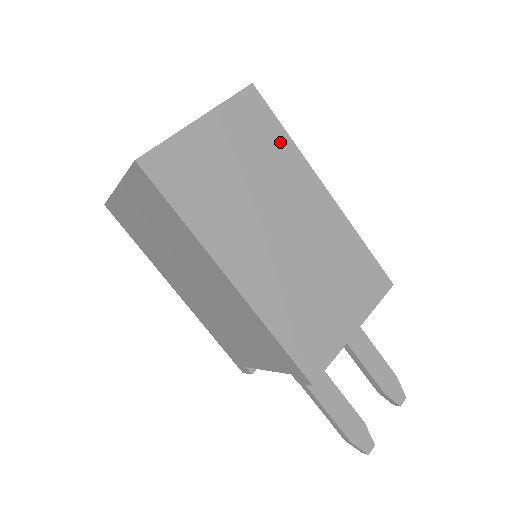
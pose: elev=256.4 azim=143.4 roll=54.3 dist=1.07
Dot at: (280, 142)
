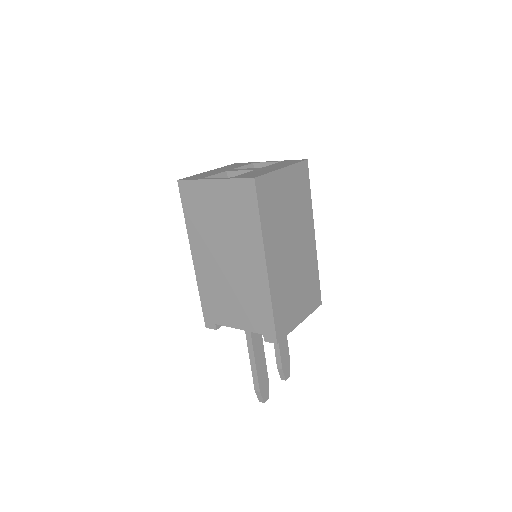
Dot at: (307, 199)
